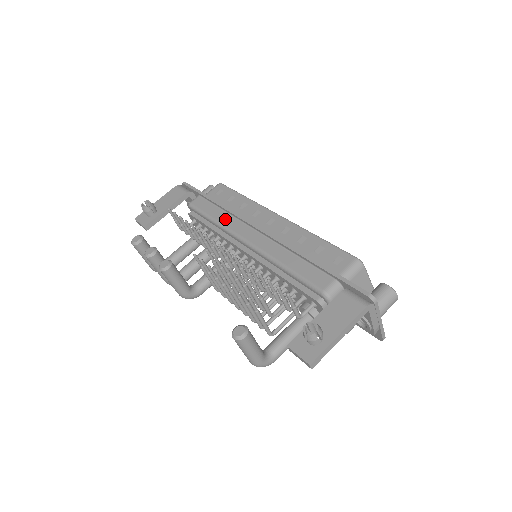
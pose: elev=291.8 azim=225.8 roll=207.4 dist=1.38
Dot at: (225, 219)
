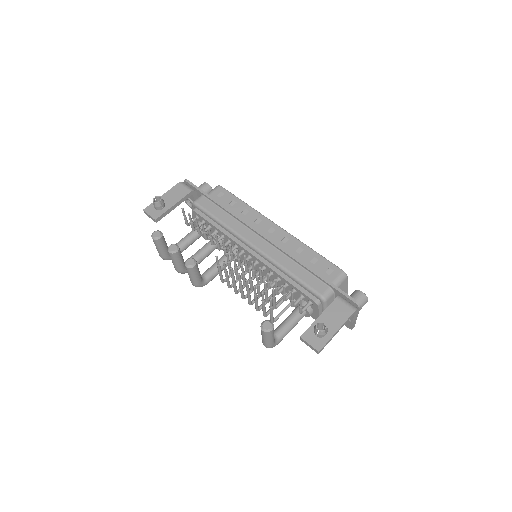
Dot at: (232, 223)
